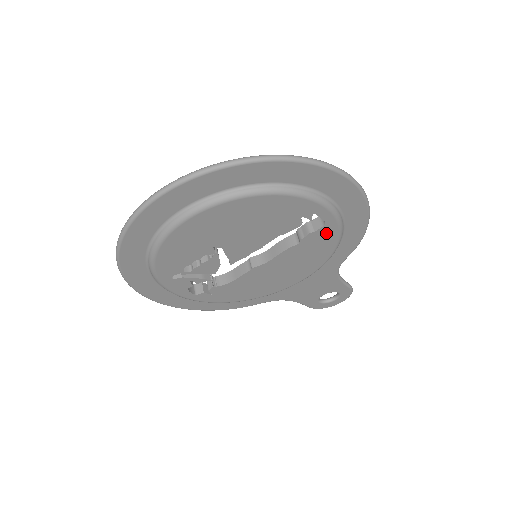
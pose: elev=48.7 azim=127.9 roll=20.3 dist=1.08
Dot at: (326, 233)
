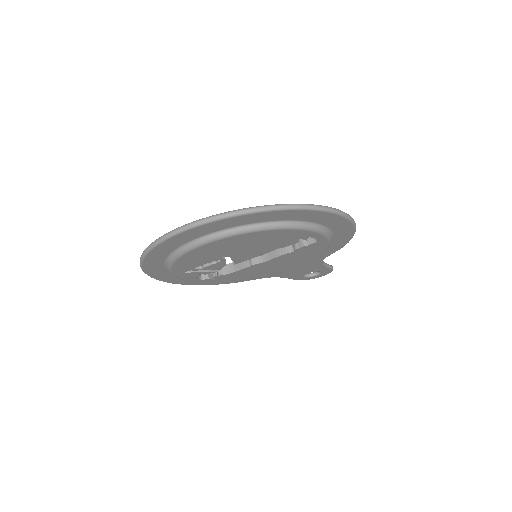
Dot at: (317, 245)
